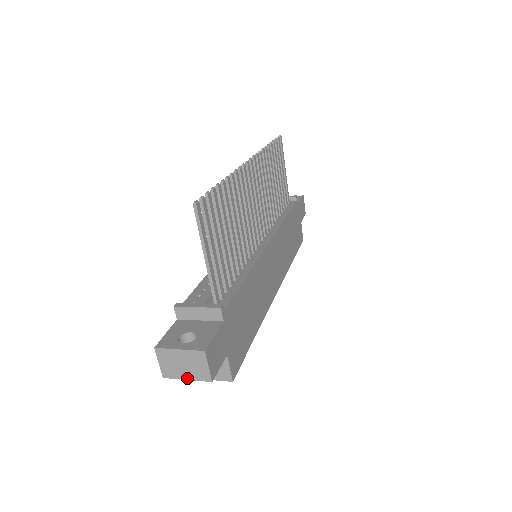
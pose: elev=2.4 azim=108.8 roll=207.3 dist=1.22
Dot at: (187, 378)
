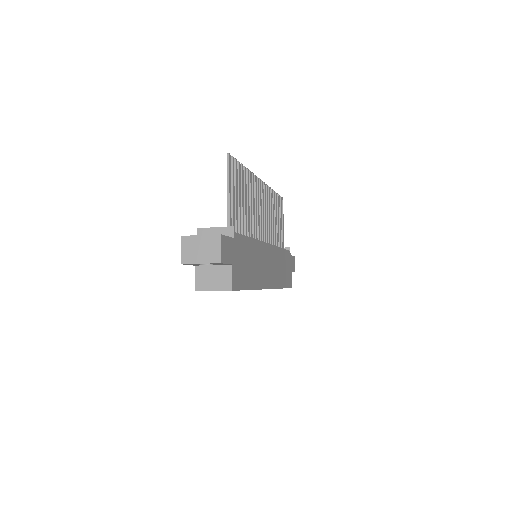
Dot at: (201, 262)
